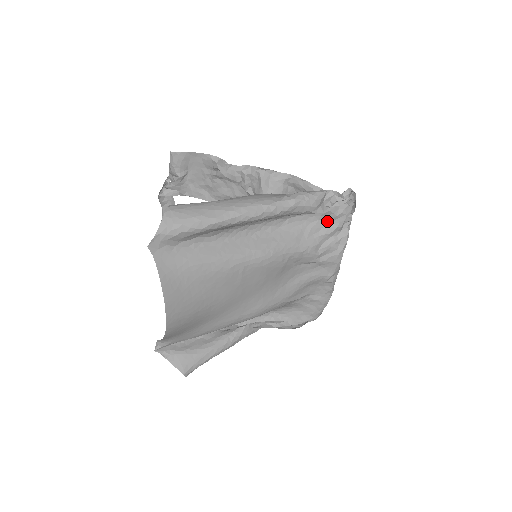
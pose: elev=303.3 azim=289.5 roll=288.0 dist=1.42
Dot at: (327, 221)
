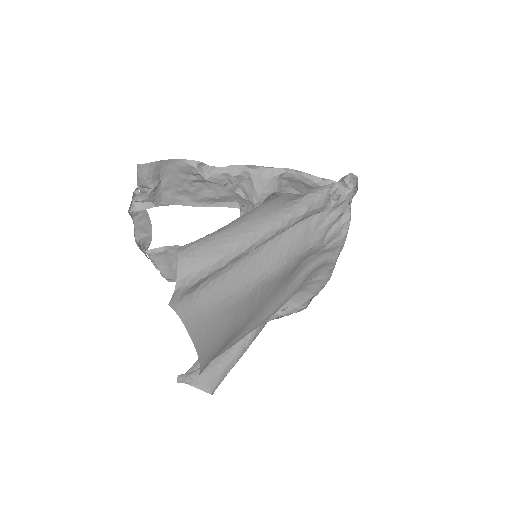
Dot at: (330, 210)
